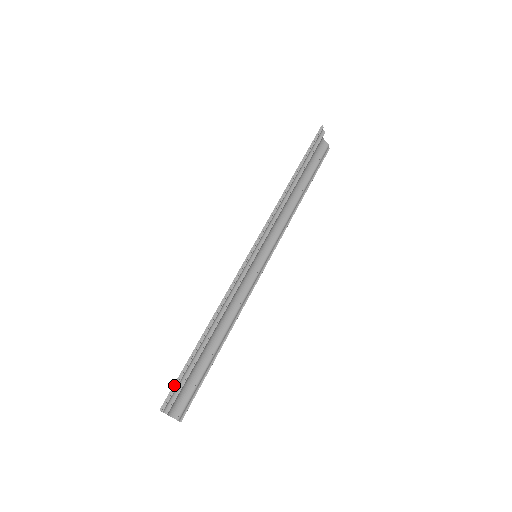
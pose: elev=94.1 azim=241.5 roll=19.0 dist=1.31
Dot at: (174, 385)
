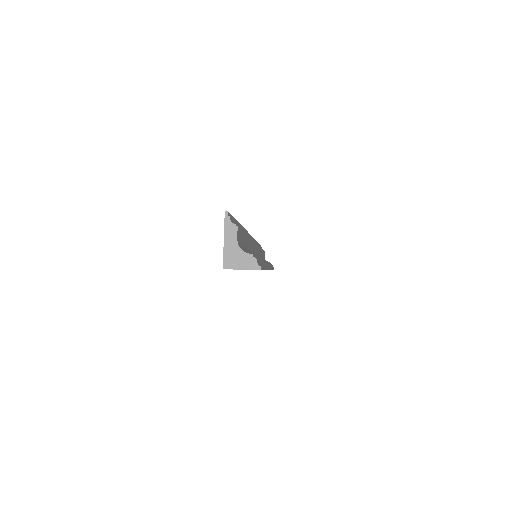
Dot at: occluded
